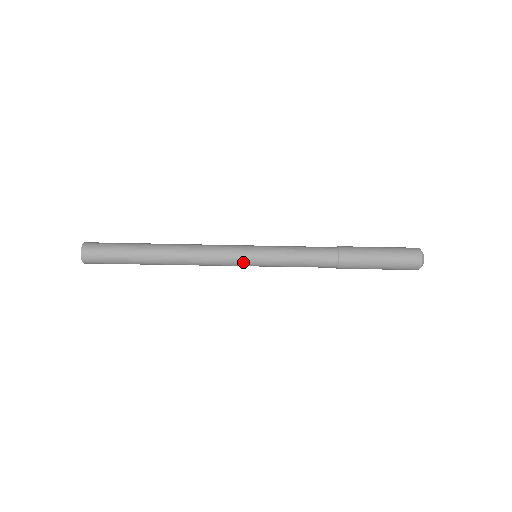
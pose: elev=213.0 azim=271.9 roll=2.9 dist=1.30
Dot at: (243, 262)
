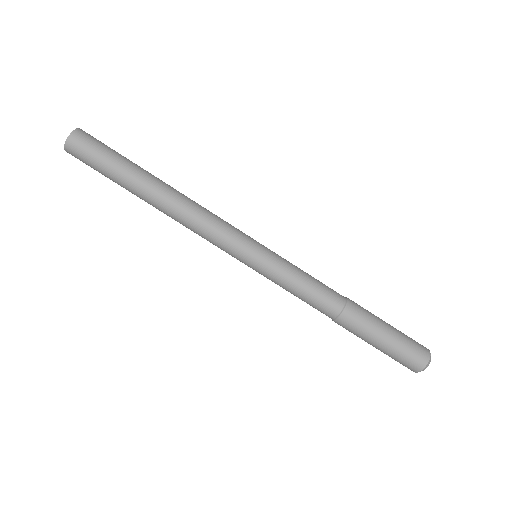
Dot at: (248, 239)
